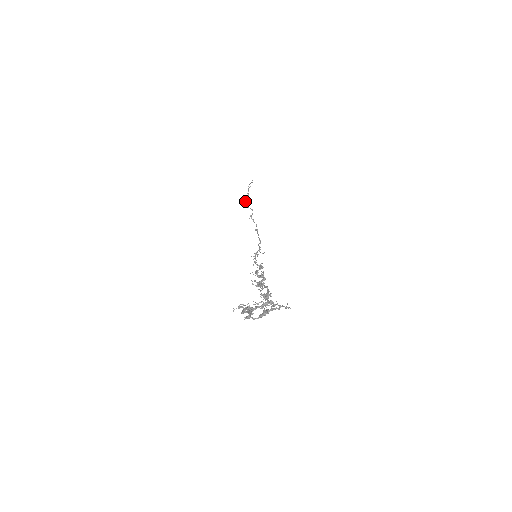
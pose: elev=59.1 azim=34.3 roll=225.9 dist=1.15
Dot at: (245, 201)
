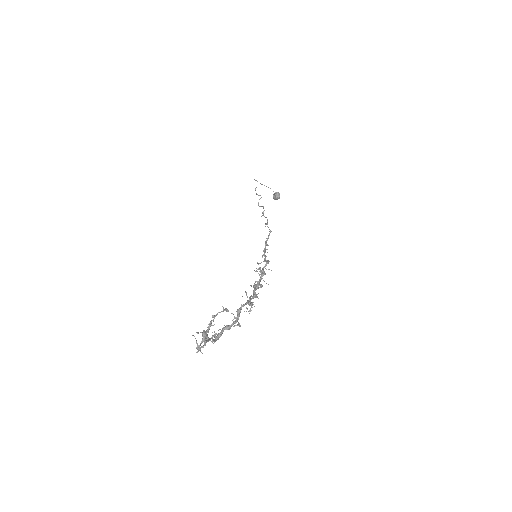
Dot at: (274, 197)
